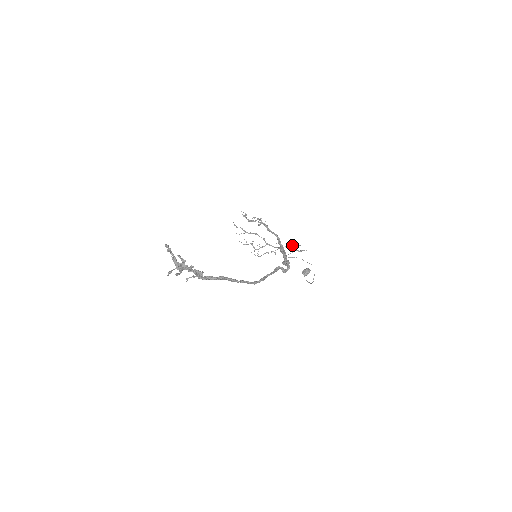
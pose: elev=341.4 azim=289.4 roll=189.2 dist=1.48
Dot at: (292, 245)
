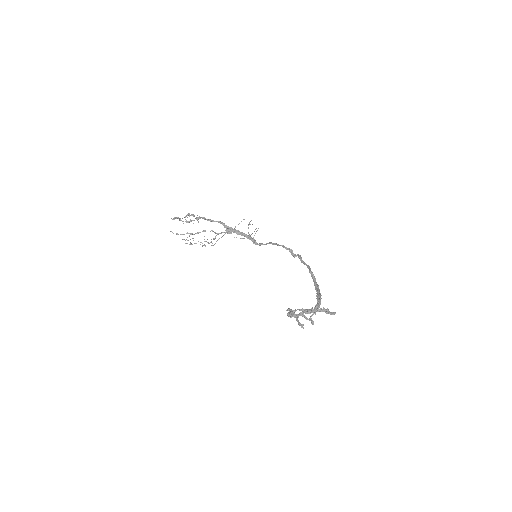
Dot at: (239, 223)
